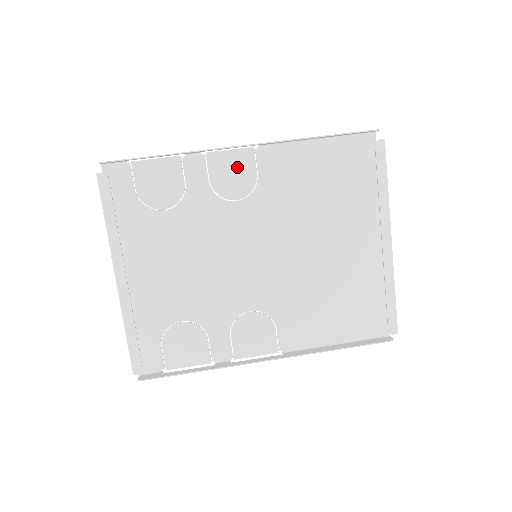
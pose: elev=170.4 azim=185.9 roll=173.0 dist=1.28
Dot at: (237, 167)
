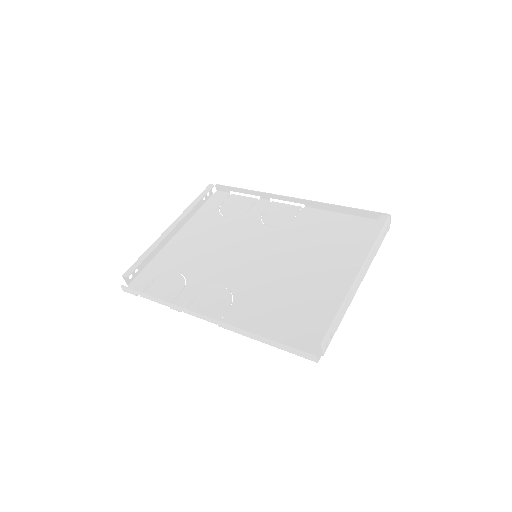
Dot at: (284, 212)
